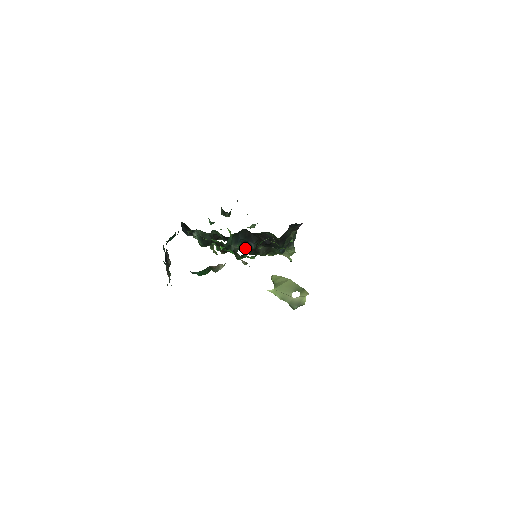
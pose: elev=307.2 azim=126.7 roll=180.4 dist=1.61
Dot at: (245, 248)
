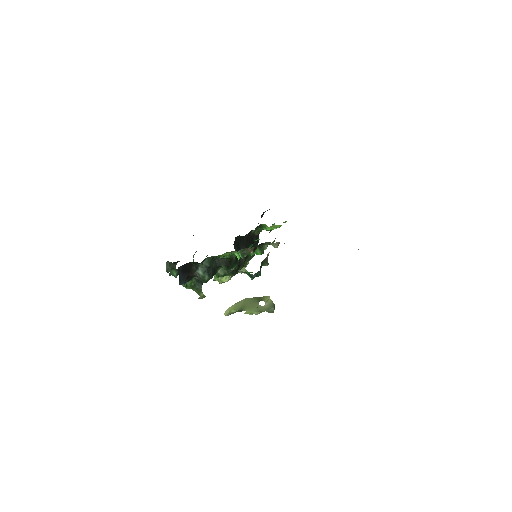
Dot at: occluded
